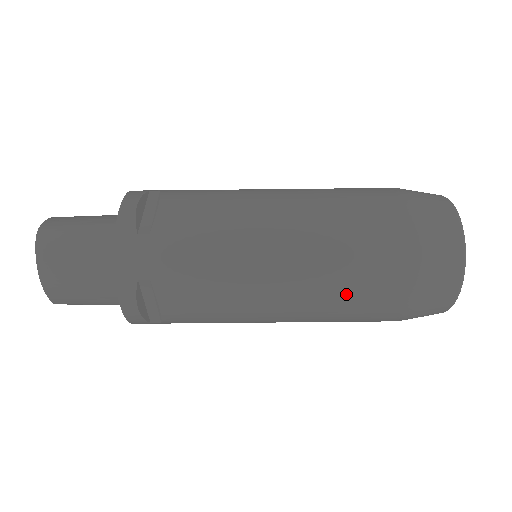
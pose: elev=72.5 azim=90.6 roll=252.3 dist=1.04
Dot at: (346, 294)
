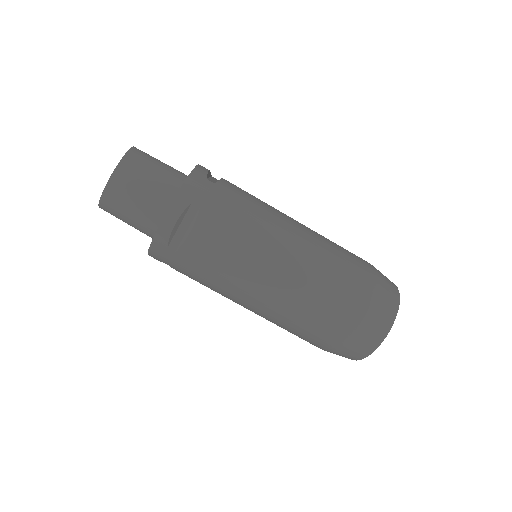
Dot at: (320, 290)
